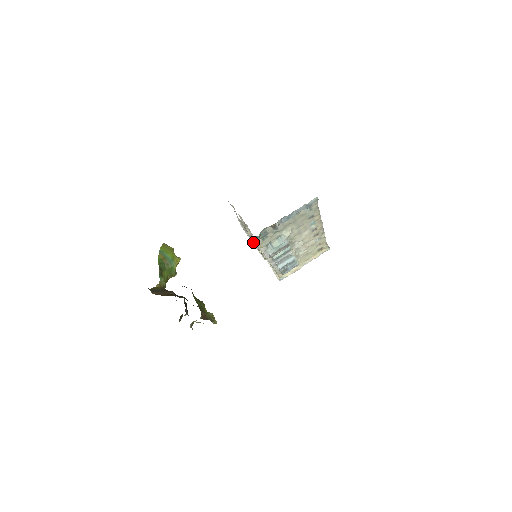
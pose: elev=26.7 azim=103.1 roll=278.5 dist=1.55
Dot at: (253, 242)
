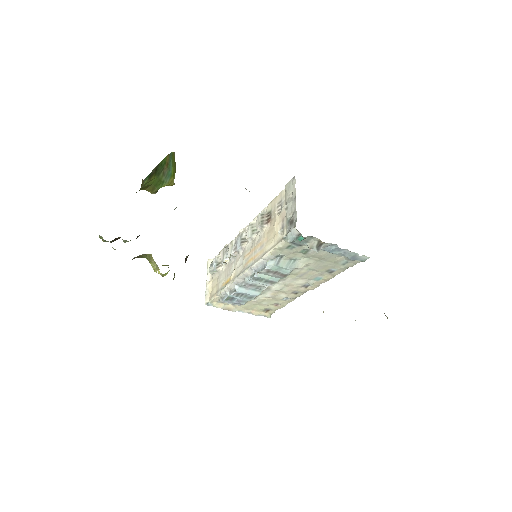
Dot at: (242, 243)
